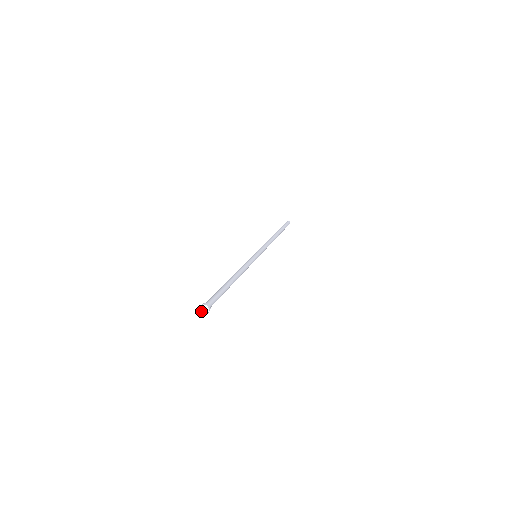
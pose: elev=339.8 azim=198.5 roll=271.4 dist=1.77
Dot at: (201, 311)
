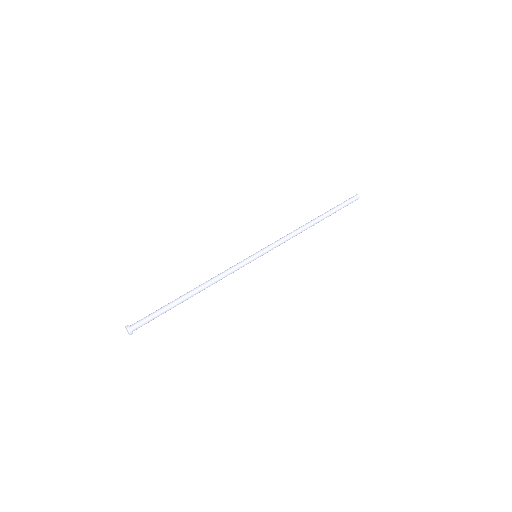
Dot at: (128, 332)
